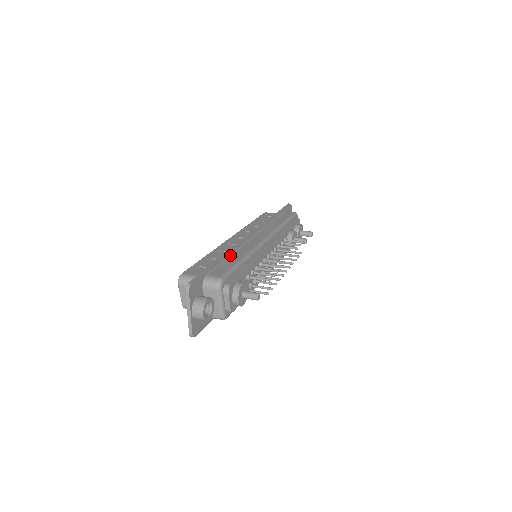
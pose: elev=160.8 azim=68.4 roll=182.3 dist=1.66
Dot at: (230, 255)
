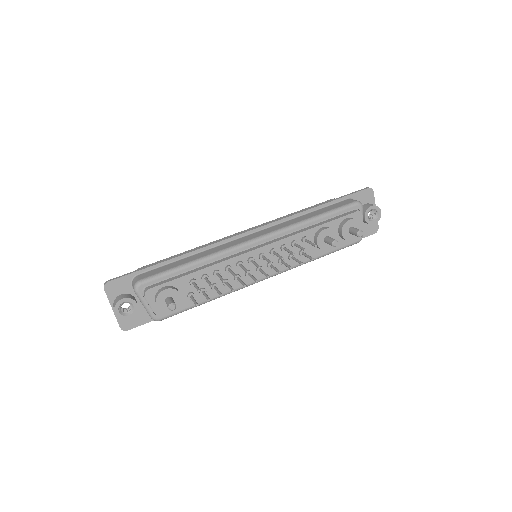
Dot at: (190, 255)
